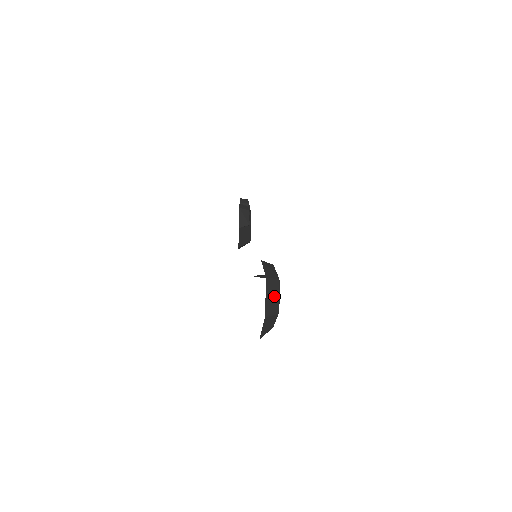
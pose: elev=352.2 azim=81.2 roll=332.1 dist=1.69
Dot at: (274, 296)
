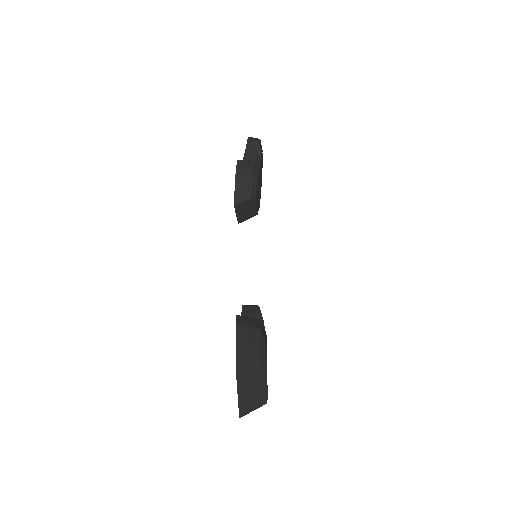
Dot at: (256, 388)
